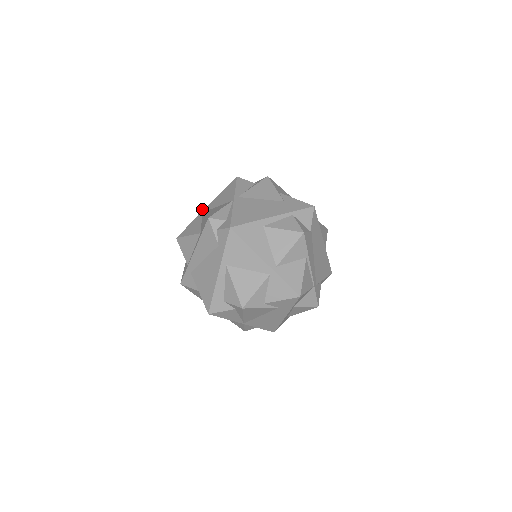
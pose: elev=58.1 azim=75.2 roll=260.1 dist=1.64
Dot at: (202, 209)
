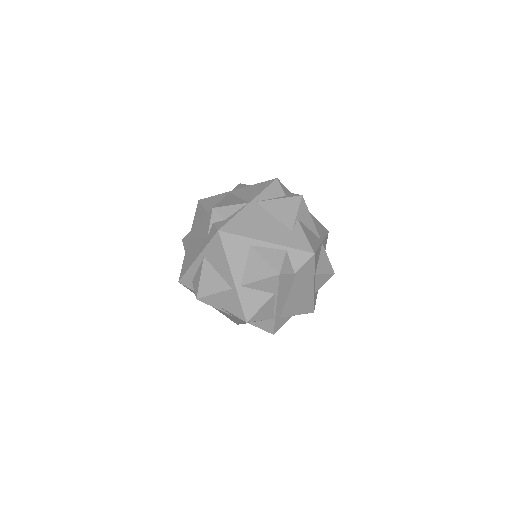
Dot at: (238, 186)
